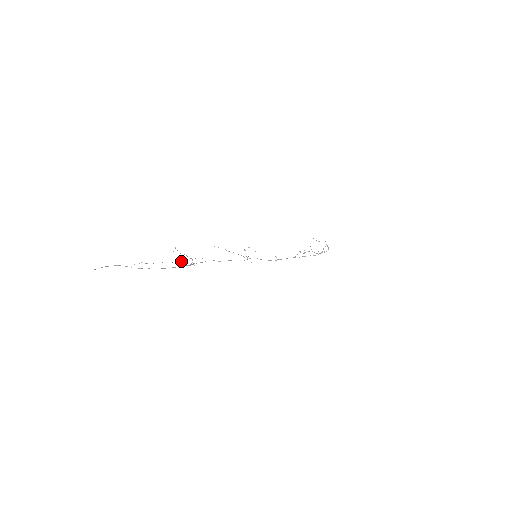
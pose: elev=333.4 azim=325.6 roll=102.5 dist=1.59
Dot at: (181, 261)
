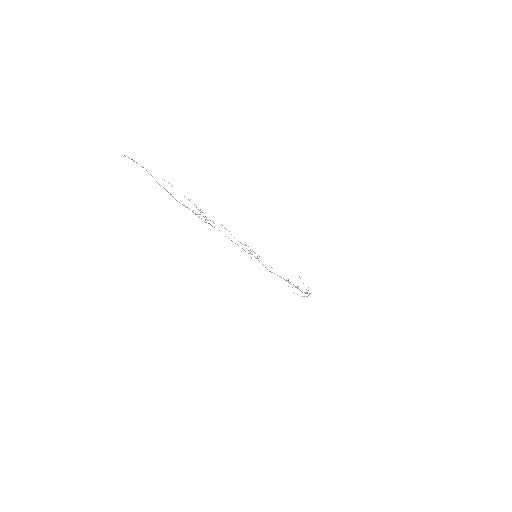
Dot at: occluded
